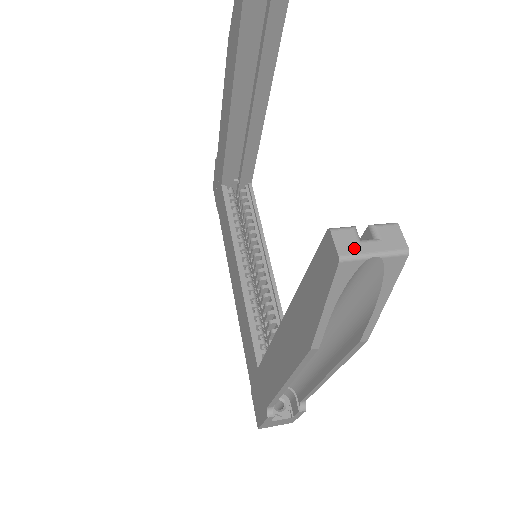
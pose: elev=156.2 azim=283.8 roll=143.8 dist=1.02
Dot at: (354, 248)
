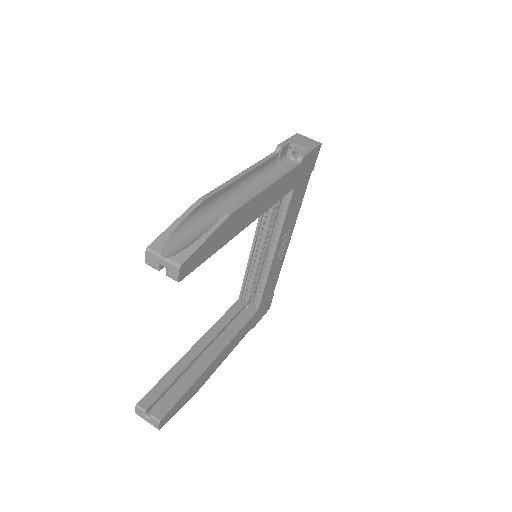
Dot at: (141, 415)
